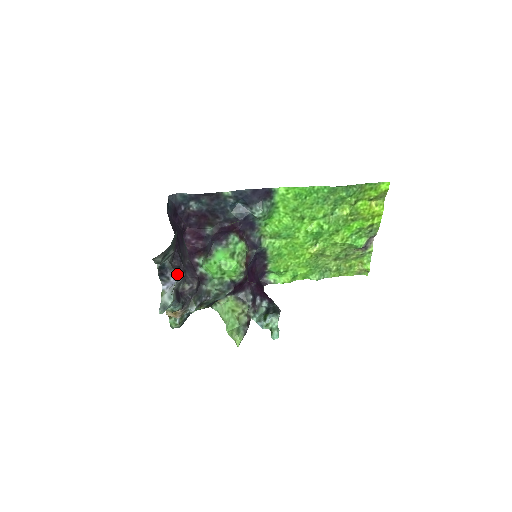
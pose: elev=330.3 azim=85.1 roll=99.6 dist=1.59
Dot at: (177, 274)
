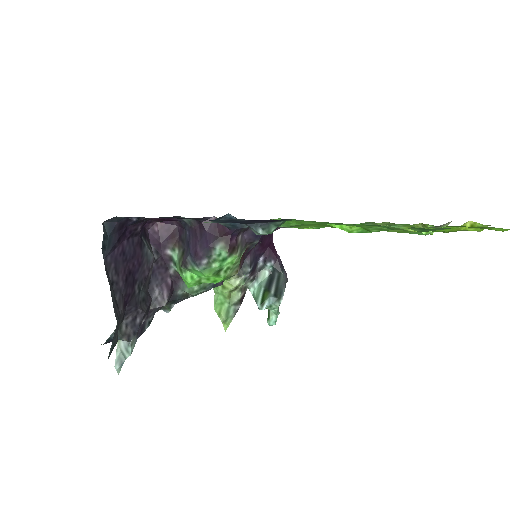
Dot at: (131, 339)
